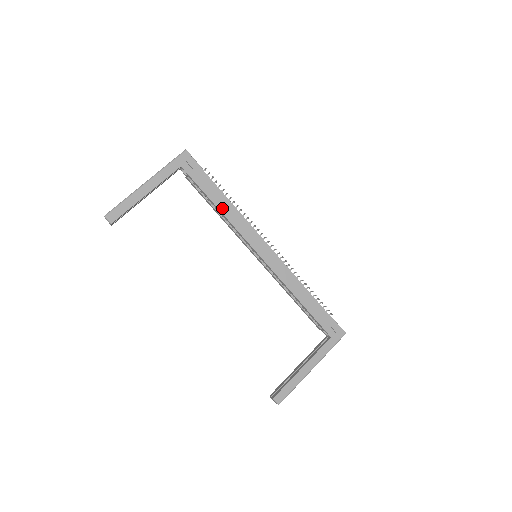
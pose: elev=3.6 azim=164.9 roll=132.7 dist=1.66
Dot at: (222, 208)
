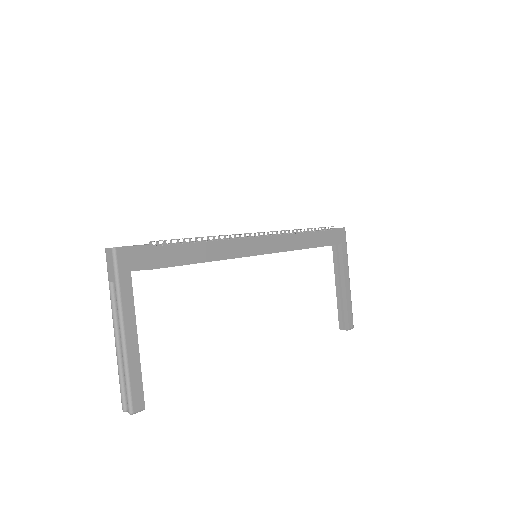
Dot at: (205, 257)
